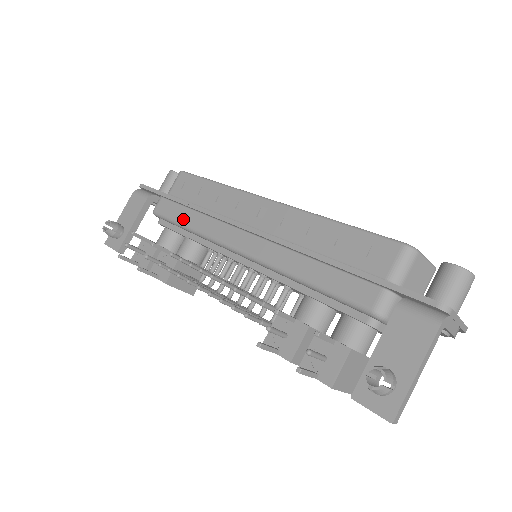
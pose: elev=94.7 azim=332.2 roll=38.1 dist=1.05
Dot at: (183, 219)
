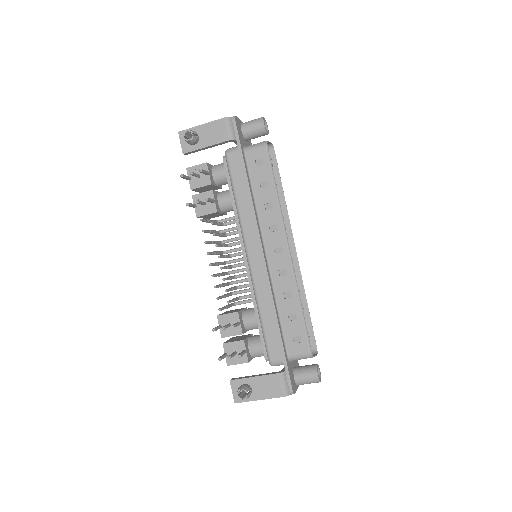
Dot at: (238, 191)
